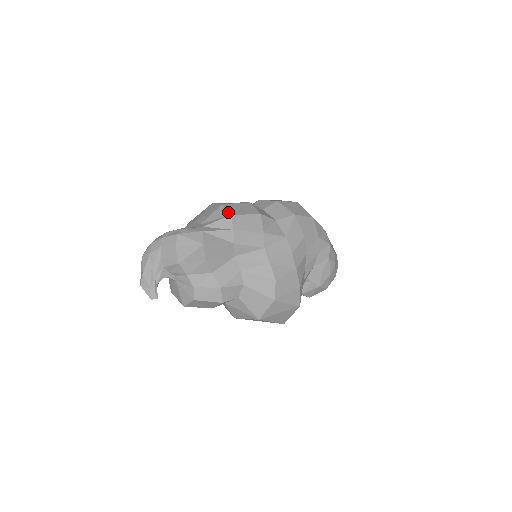
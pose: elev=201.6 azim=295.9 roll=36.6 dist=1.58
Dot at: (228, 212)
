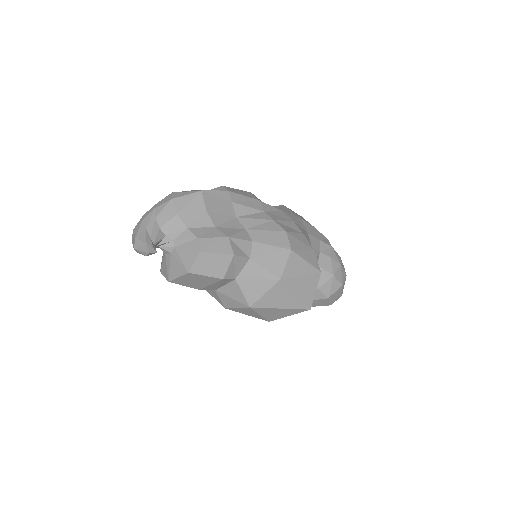
Dot at: occluded
